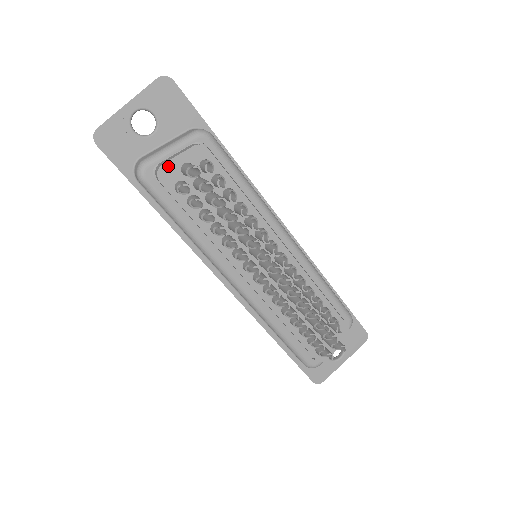
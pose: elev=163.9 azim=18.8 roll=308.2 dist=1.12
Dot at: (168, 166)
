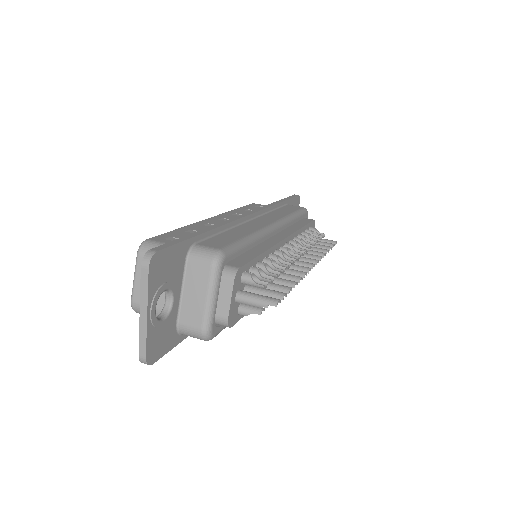
Dot at: (230, 314)
